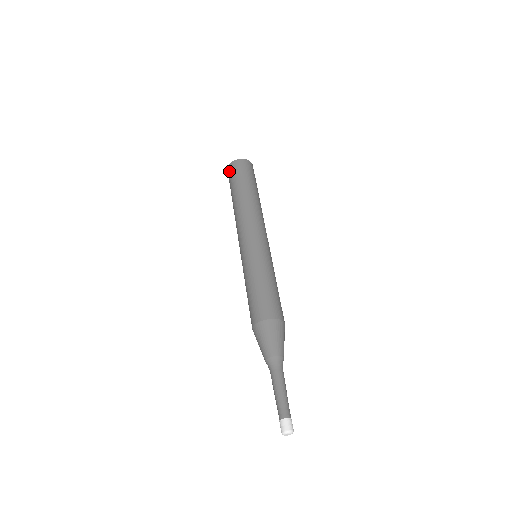
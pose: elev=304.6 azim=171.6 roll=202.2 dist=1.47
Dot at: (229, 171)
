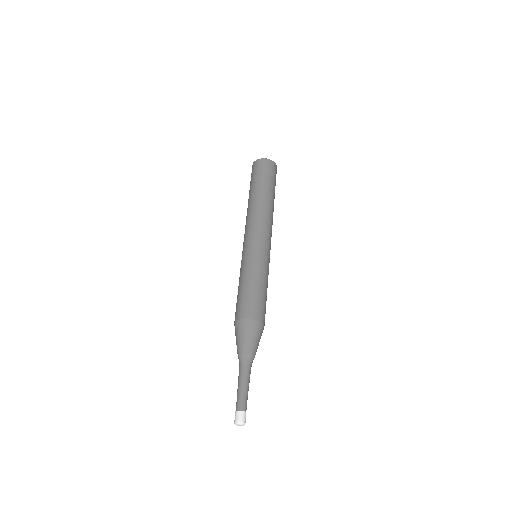
Dot at: occluded
